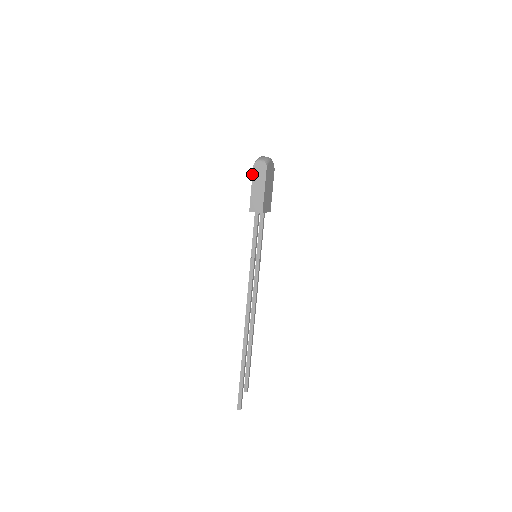
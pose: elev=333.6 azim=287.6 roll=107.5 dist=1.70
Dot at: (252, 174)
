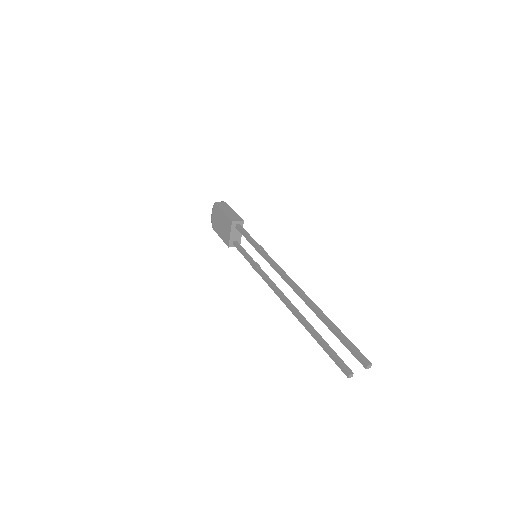
Dot at: (218, 206)
